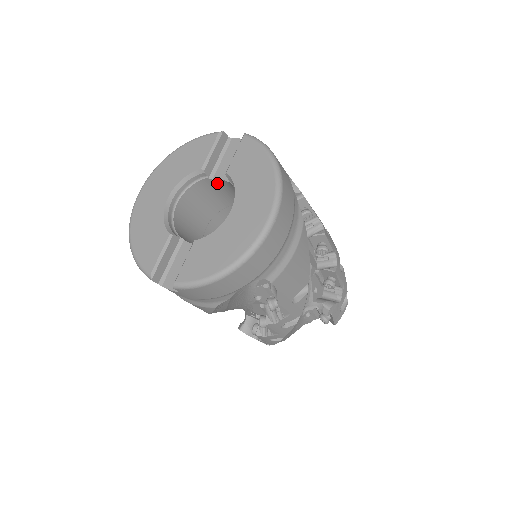
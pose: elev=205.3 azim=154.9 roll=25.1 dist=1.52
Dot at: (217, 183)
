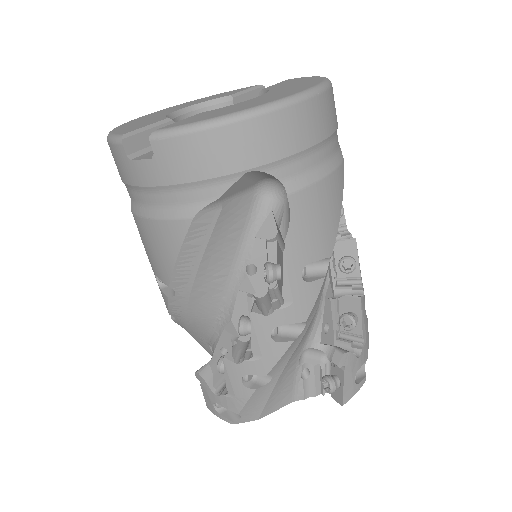
Dot at: occluded
